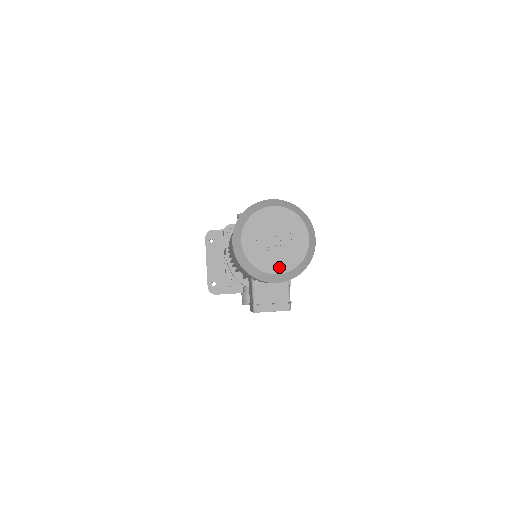
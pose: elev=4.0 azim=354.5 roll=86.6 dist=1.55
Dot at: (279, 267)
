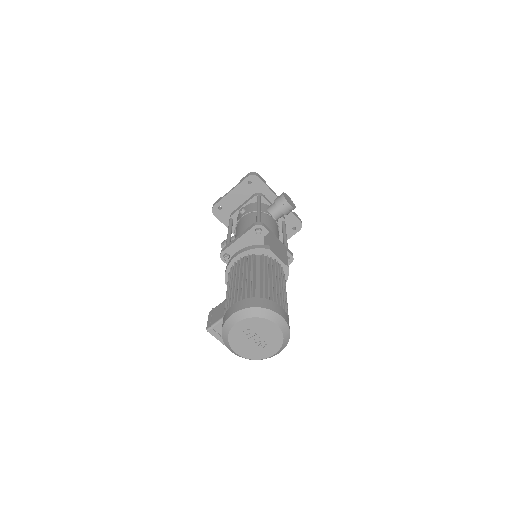
Dot at: (241, 351)
